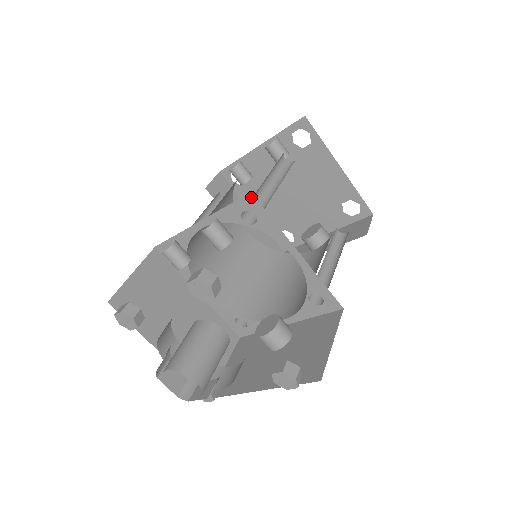
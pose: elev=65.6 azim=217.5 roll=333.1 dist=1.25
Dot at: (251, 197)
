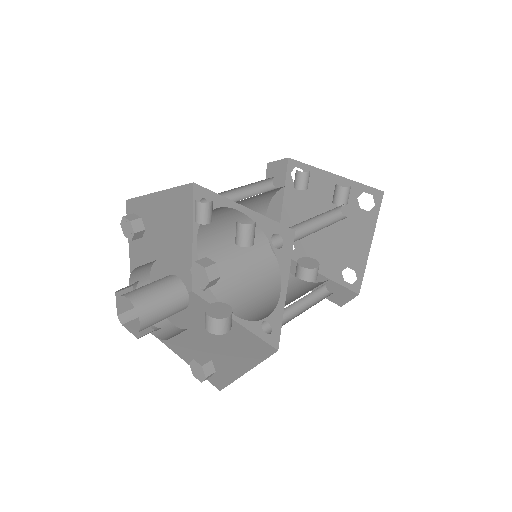
Dot at: (292, 233)
